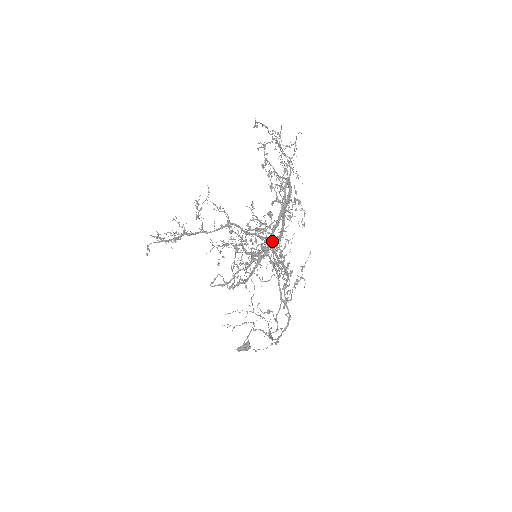
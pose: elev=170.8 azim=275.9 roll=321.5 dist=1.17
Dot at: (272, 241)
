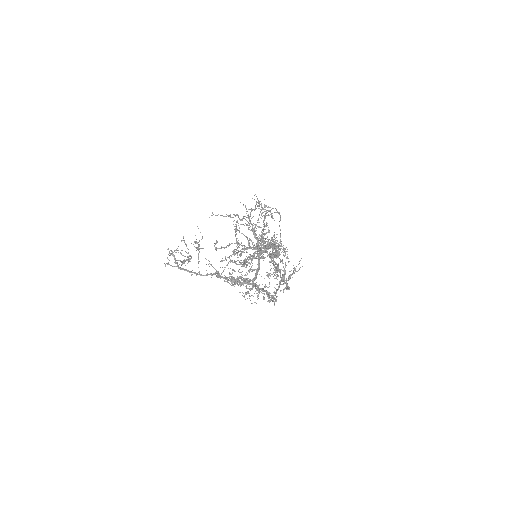
Dot at: (253, 286)
